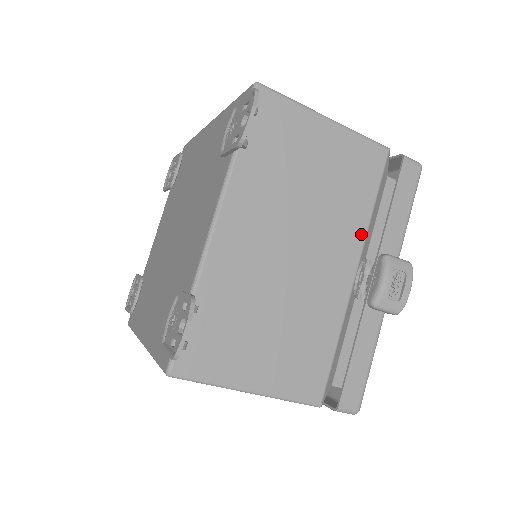
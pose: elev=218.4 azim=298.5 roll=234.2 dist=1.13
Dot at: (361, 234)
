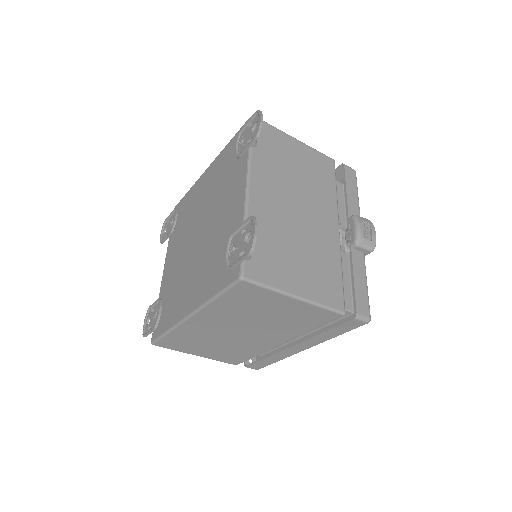
Dot at: (334, 205)
